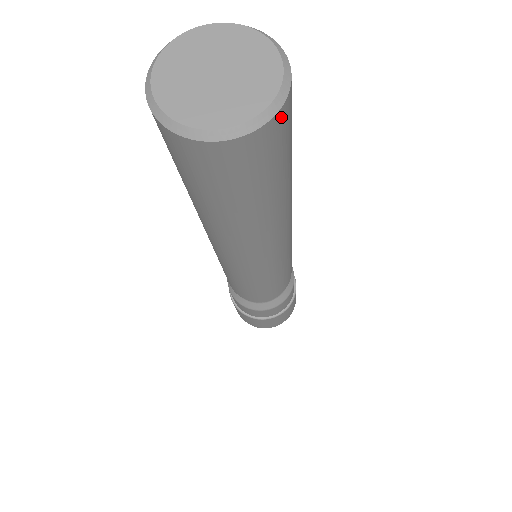
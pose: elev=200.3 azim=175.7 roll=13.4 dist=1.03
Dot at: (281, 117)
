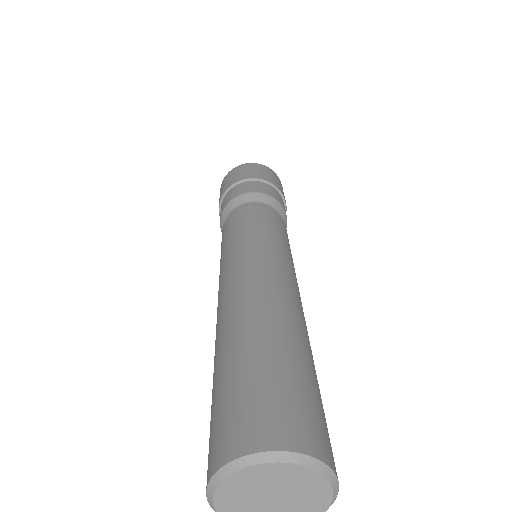
Dot at: occluded
